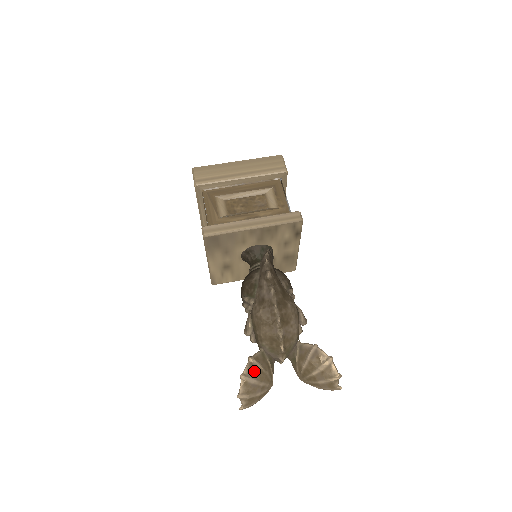
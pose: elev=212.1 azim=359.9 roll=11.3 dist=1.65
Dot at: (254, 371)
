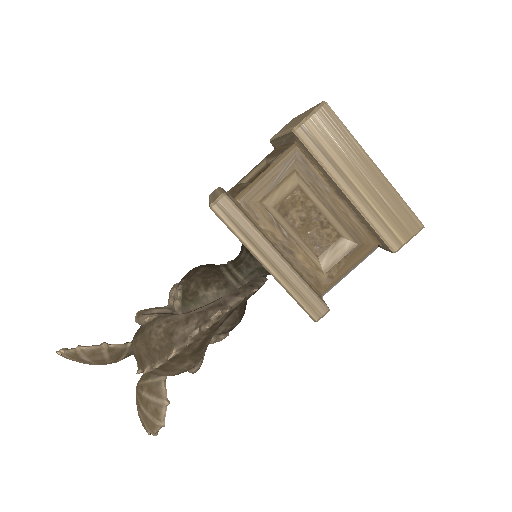
Dot at: (95, 355)
